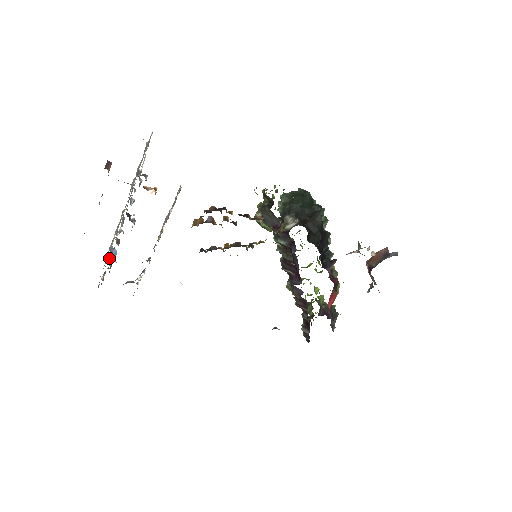
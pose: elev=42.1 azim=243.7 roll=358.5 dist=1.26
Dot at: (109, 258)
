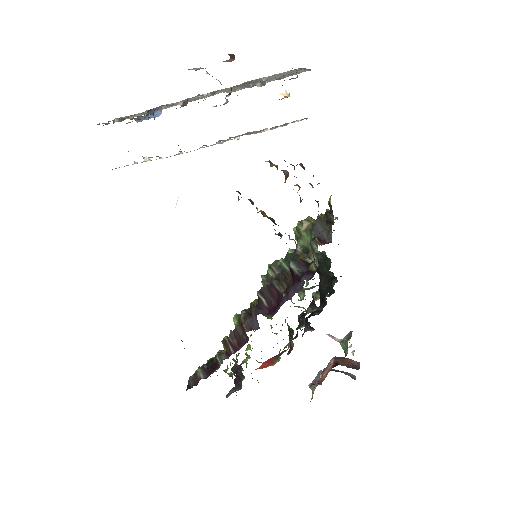
Dot at: (149, 111)
